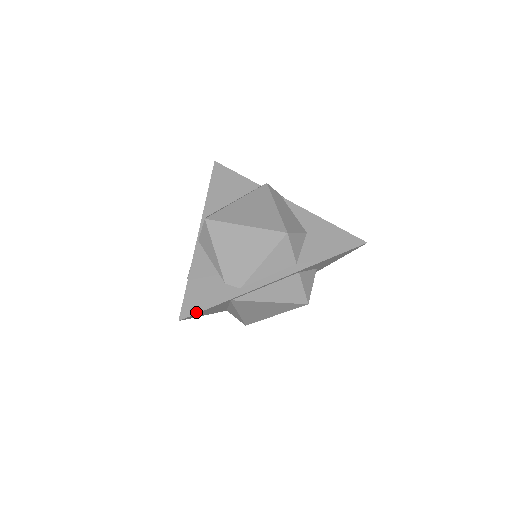
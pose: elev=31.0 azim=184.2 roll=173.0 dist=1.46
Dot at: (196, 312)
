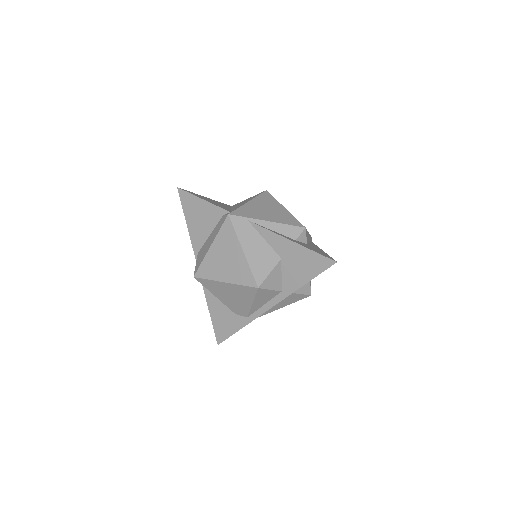
Dot at: (226, 338)
